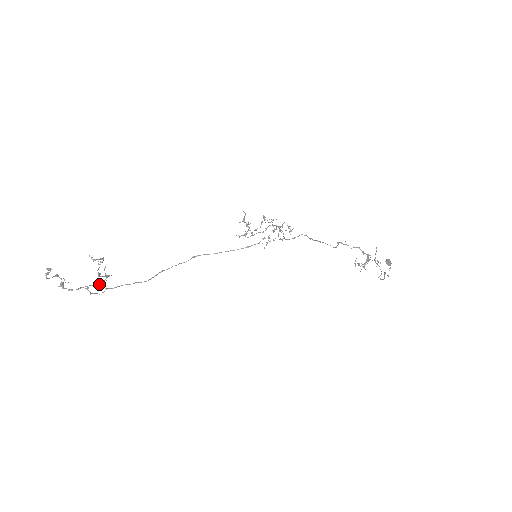
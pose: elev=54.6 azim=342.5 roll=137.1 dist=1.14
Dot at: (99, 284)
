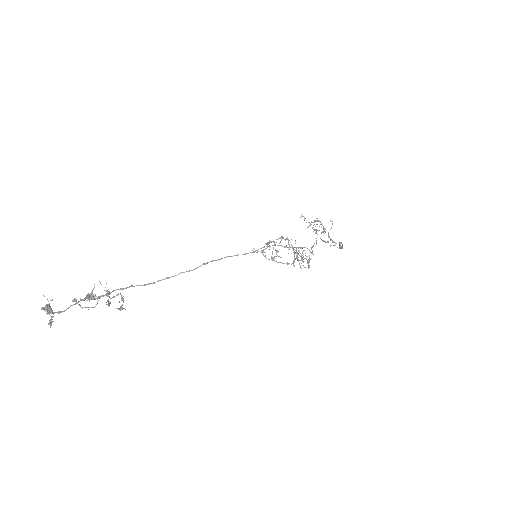
Dot at: (90, 294)
